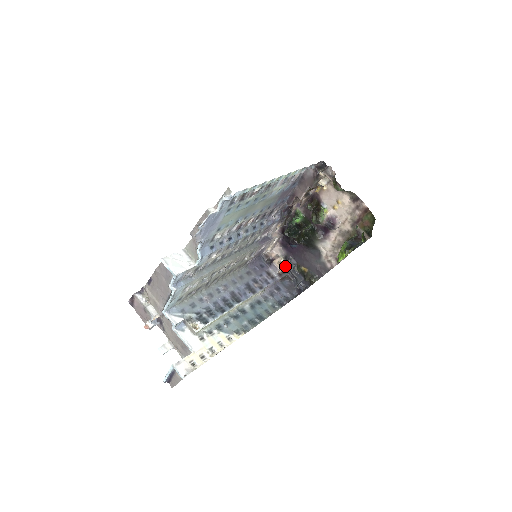
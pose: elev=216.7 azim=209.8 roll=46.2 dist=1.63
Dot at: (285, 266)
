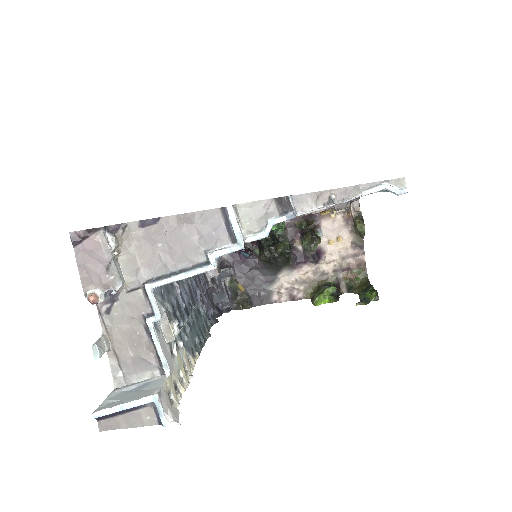
Dot at: occluded
